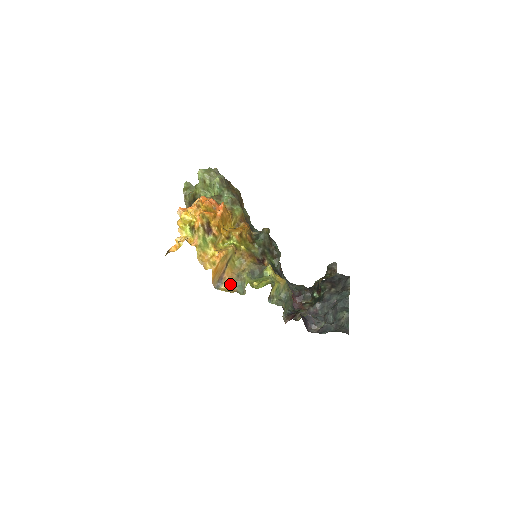
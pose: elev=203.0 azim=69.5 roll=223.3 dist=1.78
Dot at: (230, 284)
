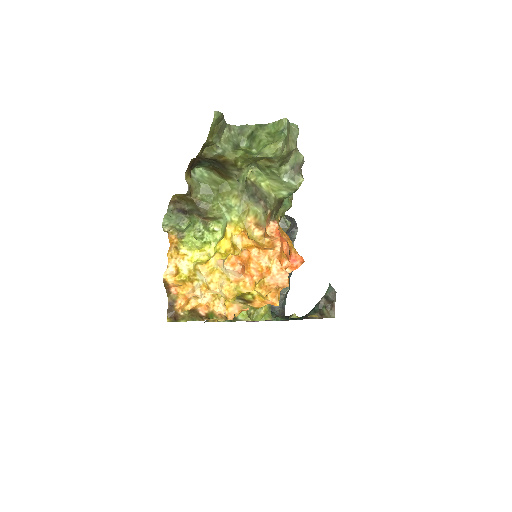
Dot at: occluded
